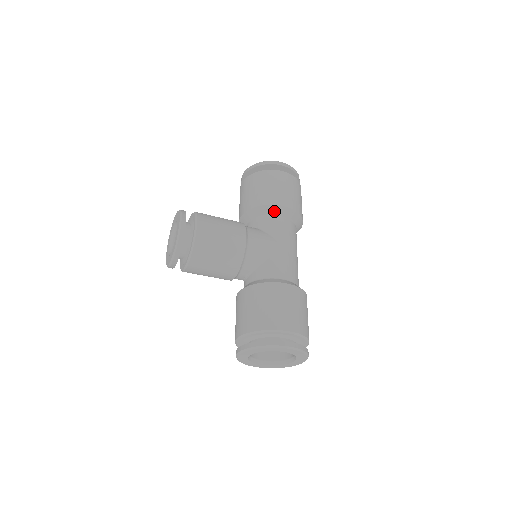
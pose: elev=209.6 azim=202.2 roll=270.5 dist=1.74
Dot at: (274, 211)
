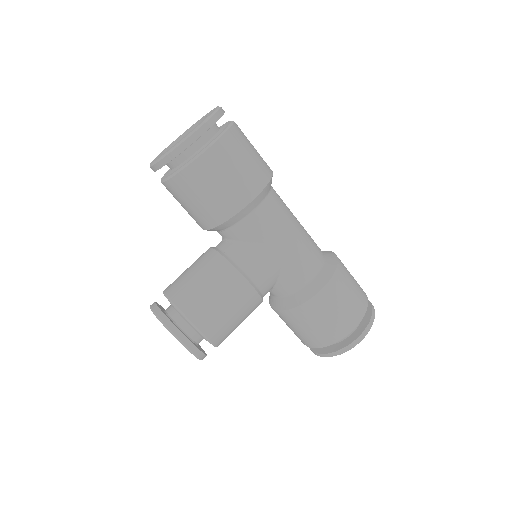
Dot at: (244, 214)
